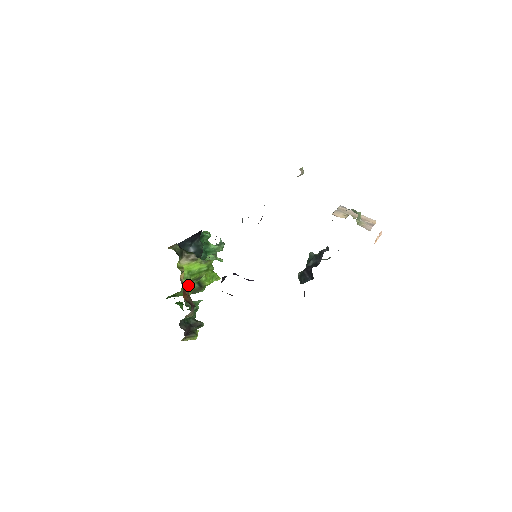
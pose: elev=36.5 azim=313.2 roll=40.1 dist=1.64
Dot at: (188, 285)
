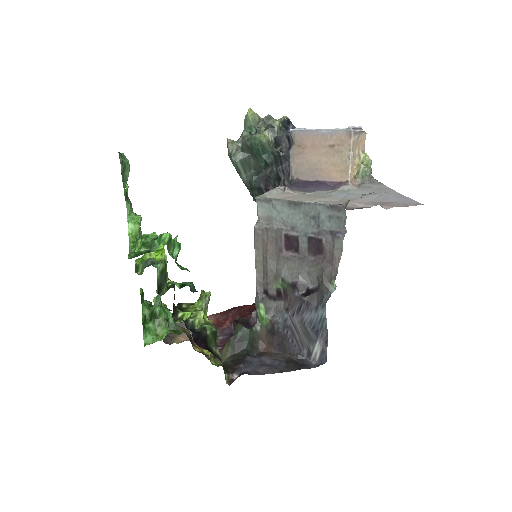
Dot at: occluded
